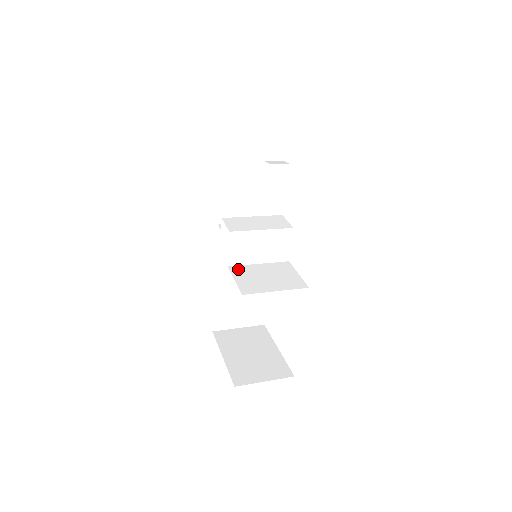
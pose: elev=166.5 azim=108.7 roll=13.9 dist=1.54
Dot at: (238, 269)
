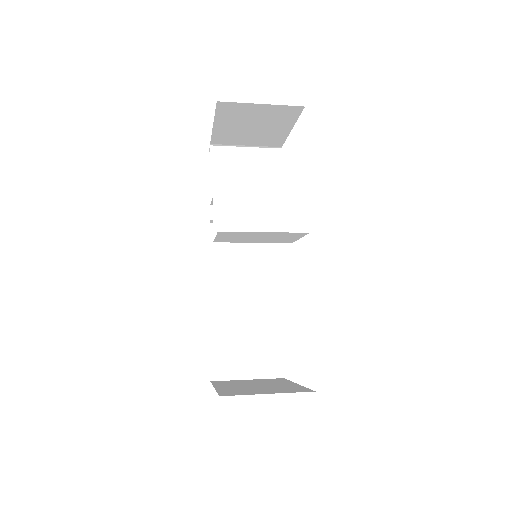
Dot at: (225, 241)
